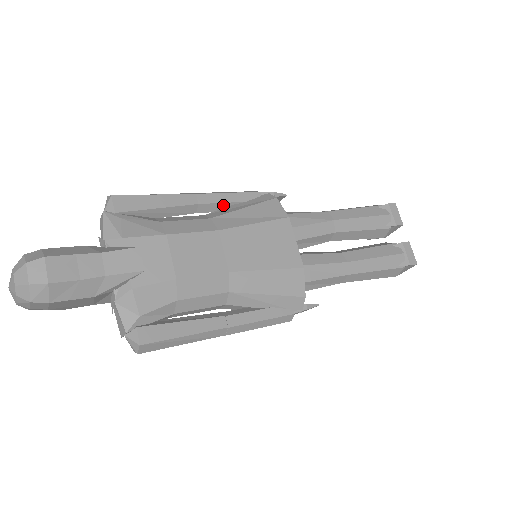
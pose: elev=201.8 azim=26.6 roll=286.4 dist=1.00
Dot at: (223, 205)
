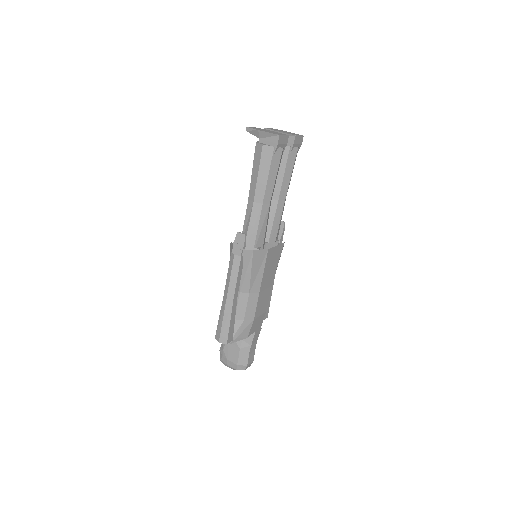
Dot at: (239, 281)
